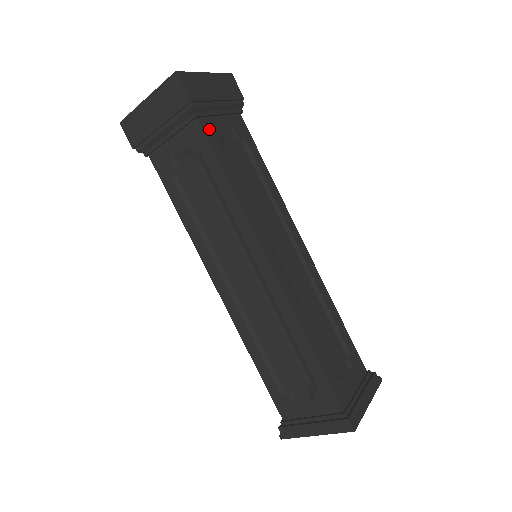
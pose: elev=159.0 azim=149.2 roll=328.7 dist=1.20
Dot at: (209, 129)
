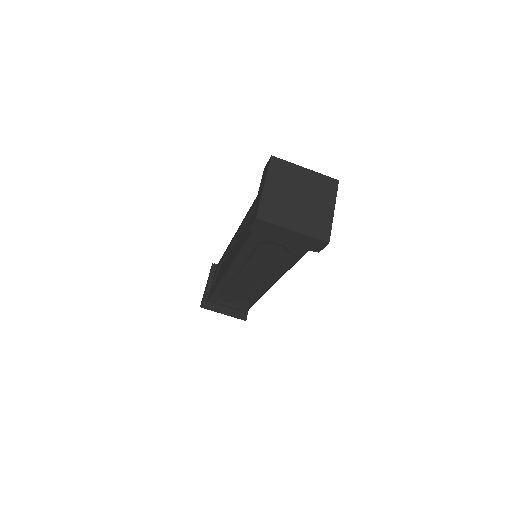
Dot at: occluded
